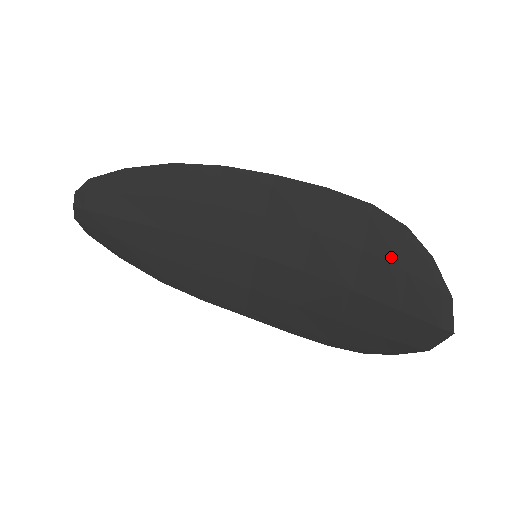
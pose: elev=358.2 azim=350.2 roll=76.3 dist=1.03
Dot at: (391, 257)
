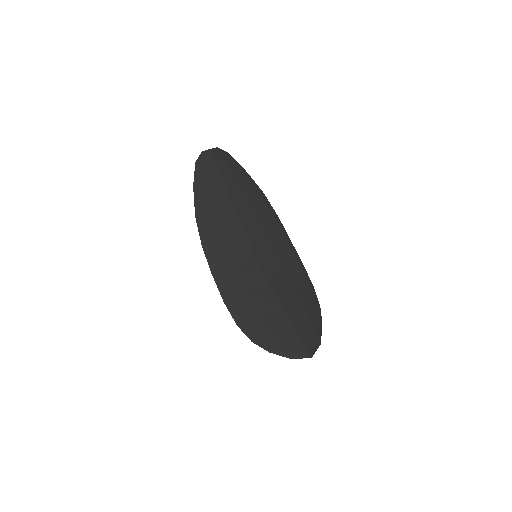
Dot at: (309, 311)
